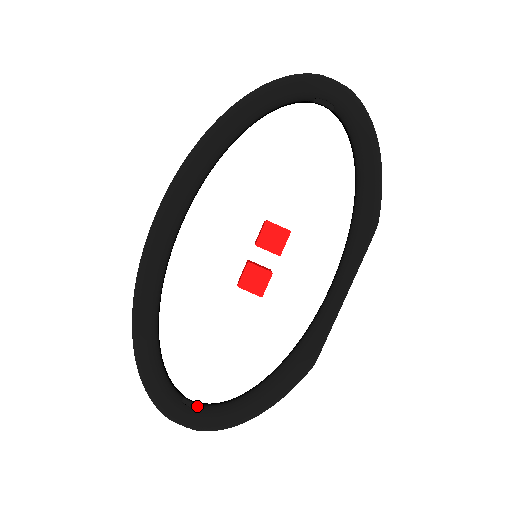
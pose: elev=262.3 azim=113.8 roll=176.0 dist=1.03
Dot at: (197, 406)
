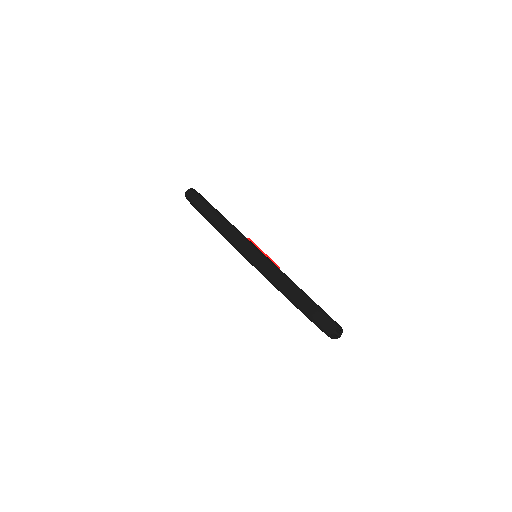
Dot at: occluded
